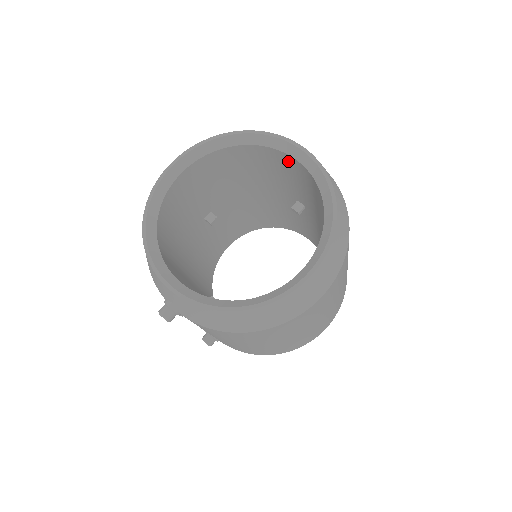
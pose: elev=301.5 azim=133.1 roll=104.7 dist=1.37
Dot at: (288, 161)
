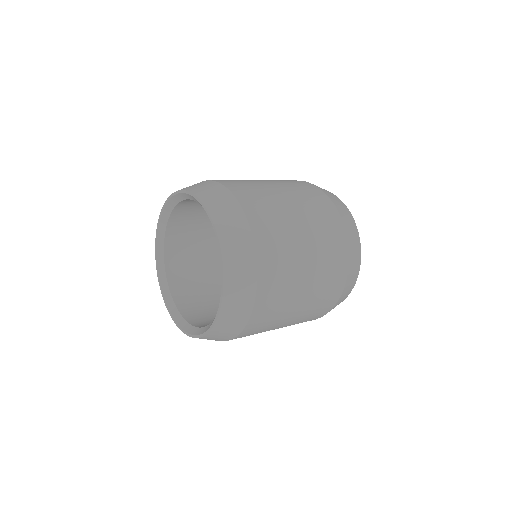
Dot at: occluded
